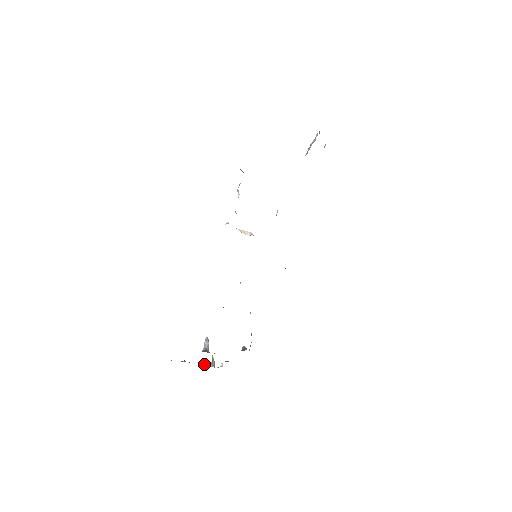
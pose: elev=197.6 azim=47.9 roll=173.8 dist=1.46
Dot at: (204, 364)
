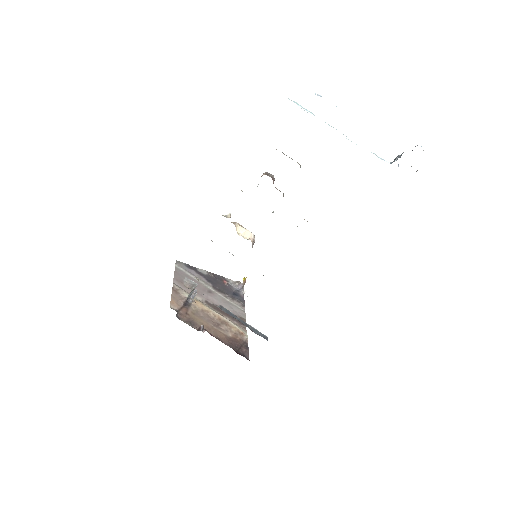
Dot at: (226, 284)
